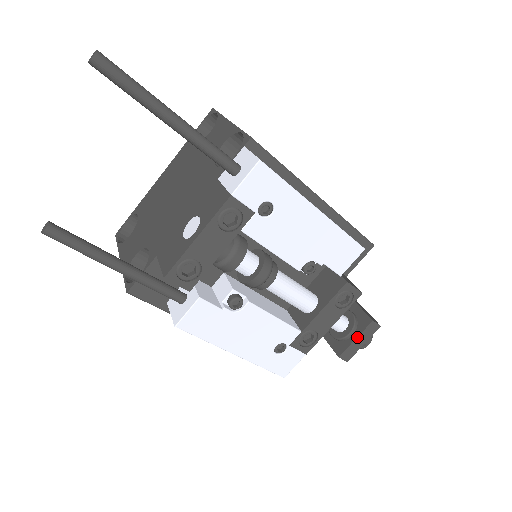
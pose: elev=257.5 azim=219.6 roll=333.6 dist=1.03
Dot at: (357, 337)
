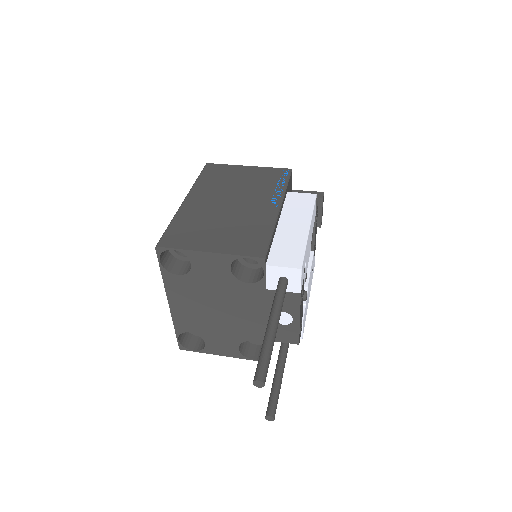
Dot at: occluded
